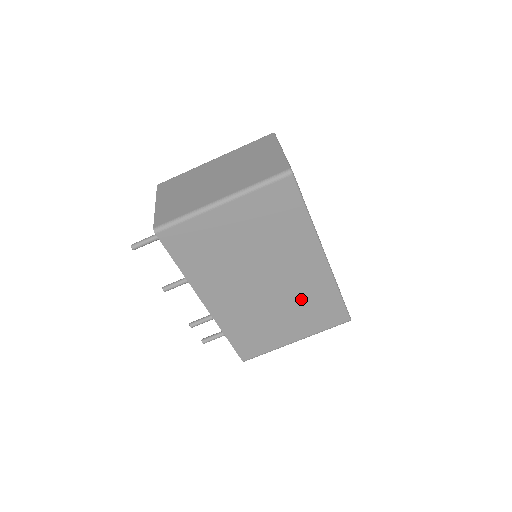
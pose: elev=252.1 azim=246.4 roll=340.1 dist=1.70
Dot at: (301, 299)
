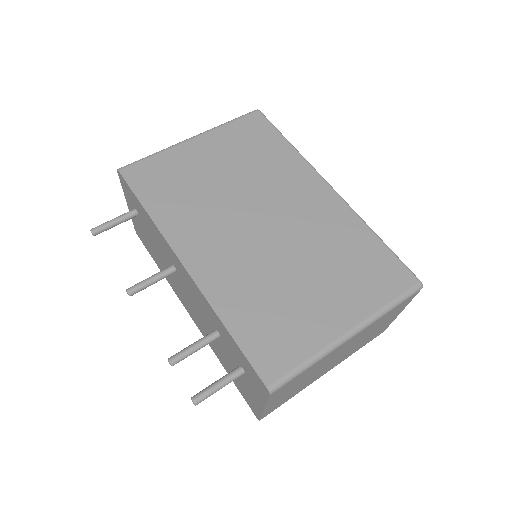
Dot at: (325, 248)
